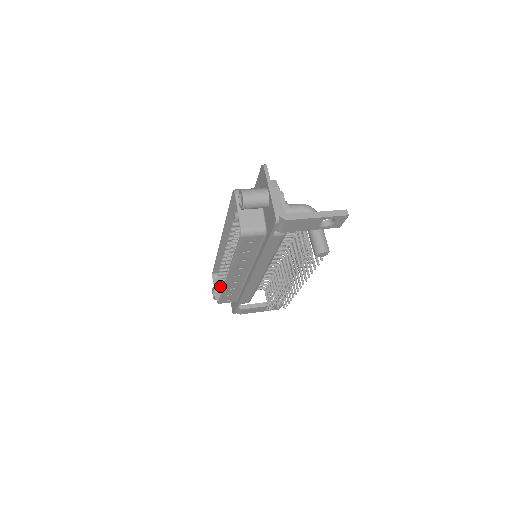
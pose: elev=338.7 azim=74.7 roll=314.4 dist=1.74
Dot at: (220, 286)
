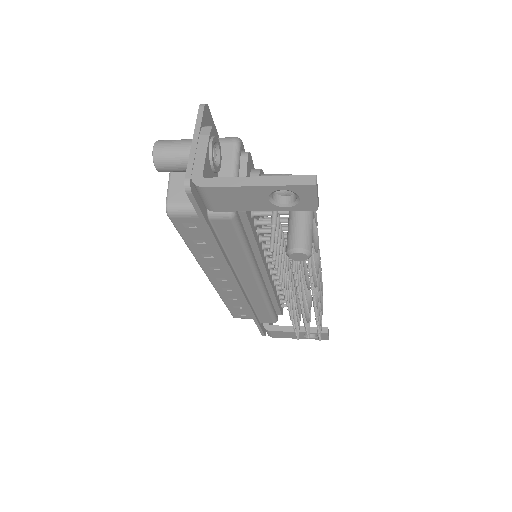
Dot at: occluded
